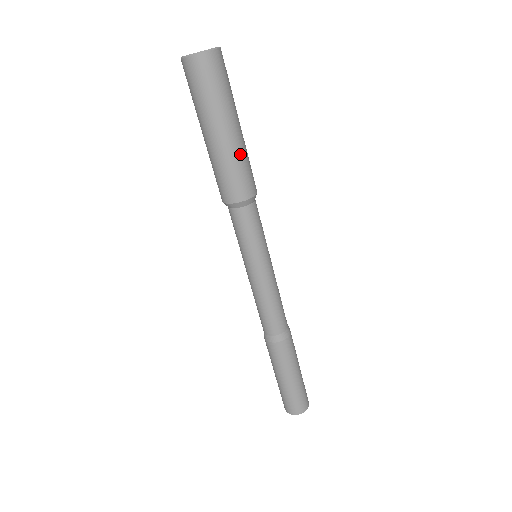
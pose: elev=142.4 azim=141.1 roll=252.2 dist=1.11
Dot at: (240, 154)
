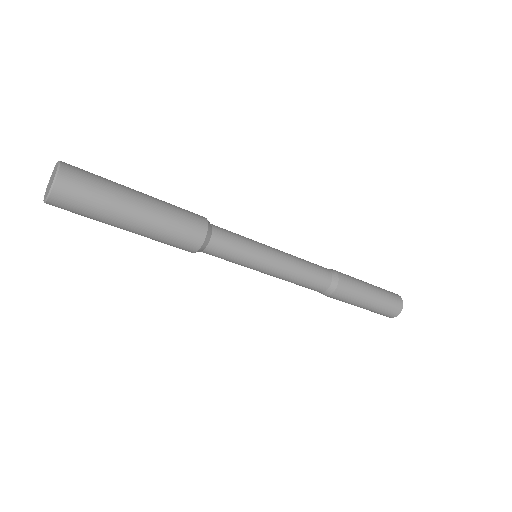
Dot at: (165, 209)
